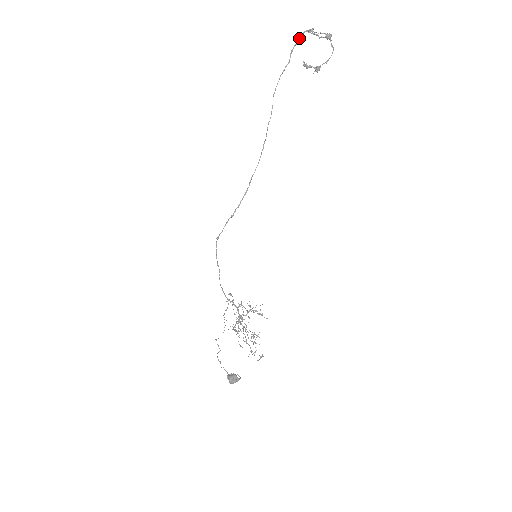
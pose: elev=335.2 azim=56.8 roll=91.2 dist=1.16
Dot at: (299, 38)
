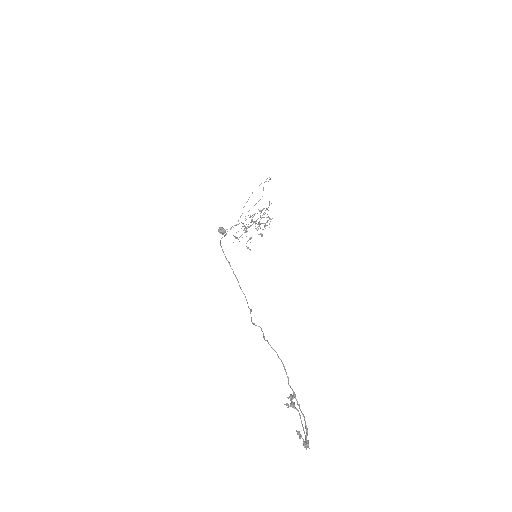
Dot at: occluded
